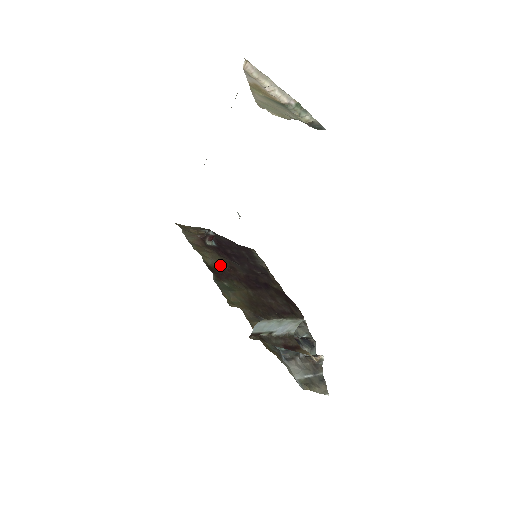
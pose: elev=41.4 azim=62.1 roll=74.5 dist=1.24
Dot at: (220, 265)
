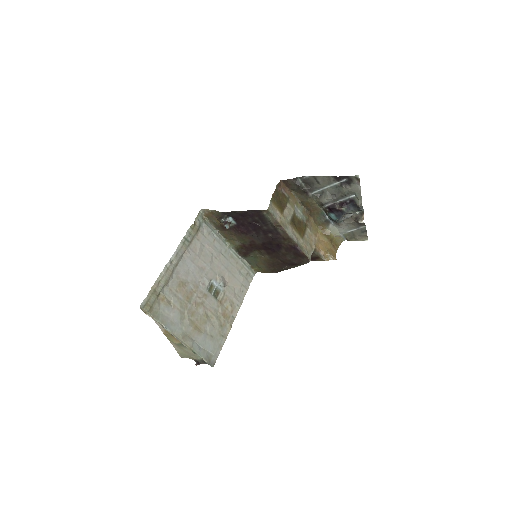
Dot at: (244, 244)
